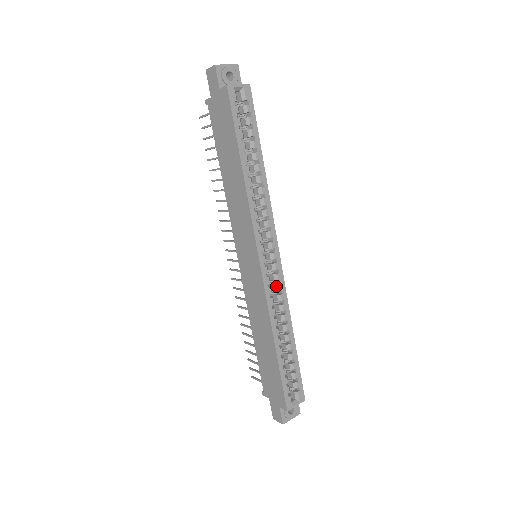
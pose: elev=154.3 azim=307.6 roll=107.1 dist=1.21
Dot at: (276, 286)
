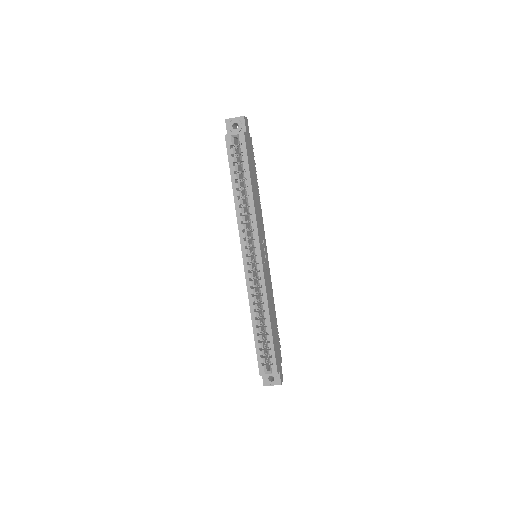
Dot at: (258, 281)
